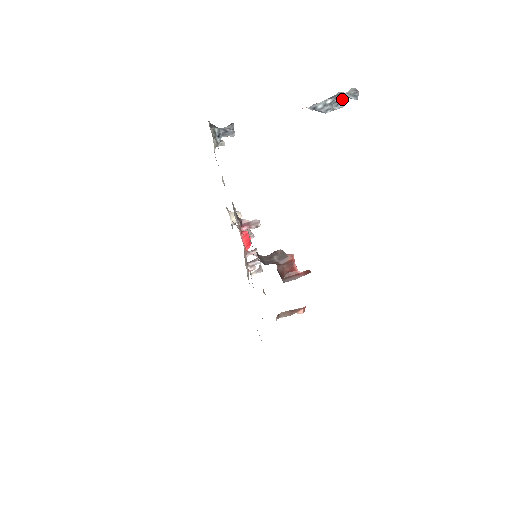
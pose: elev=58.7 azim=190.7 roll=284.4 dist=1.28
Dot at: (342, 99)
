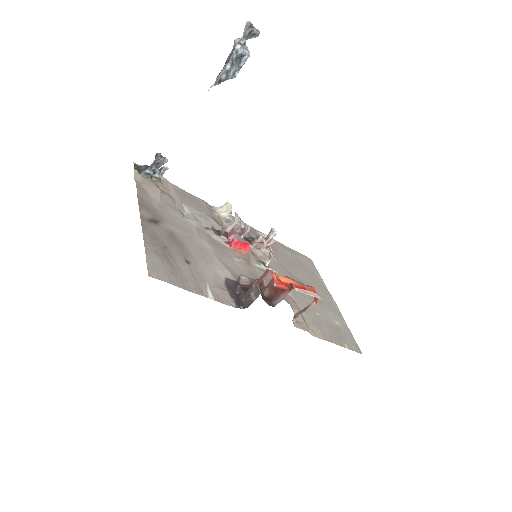
Dot at: (241, 51)
